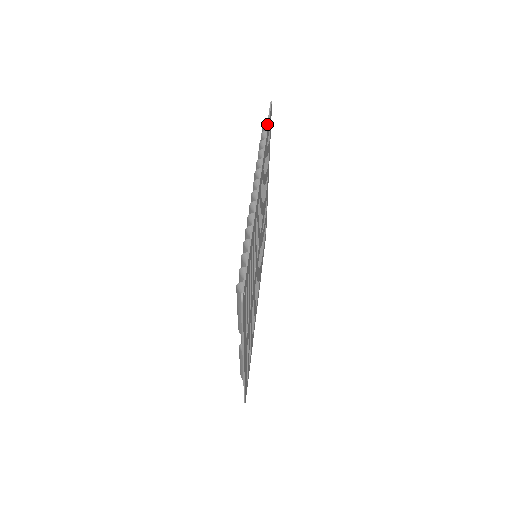
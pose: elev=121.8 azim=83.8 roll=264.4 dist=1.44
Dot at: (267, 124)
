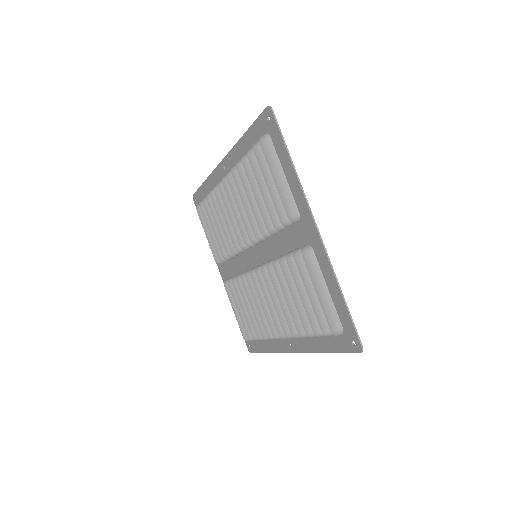
Dot at: (201, 185)
